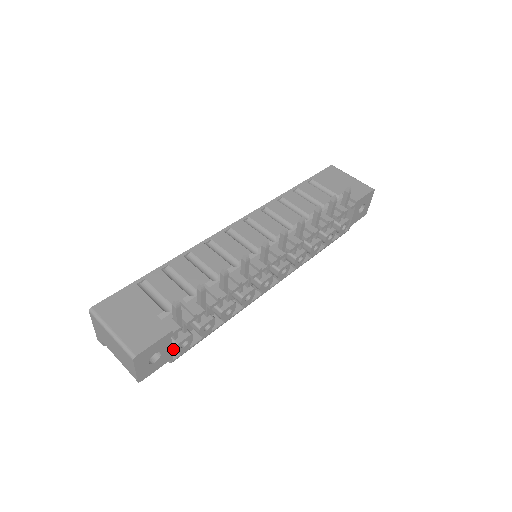
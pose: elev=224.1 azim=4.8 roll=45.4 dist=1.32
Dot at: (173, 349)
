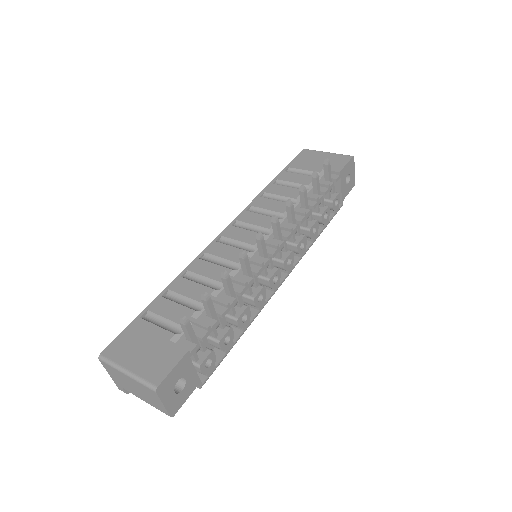
Dot at: (199, 373)
